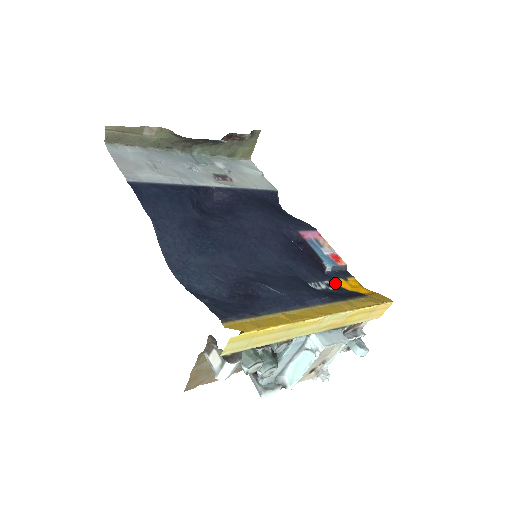
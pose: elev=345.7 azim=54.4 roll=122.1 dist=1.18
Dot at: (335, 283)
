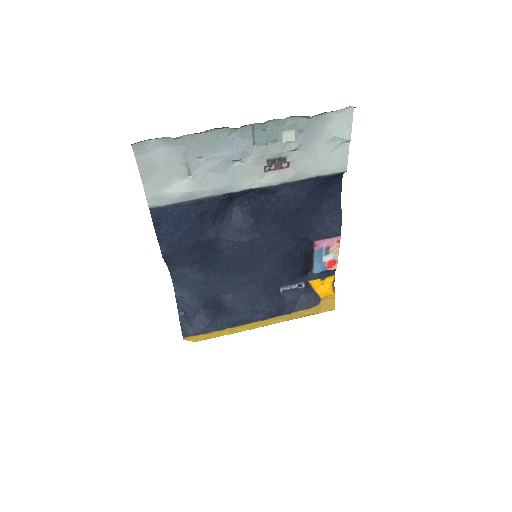
Dot at: (308, 284)
